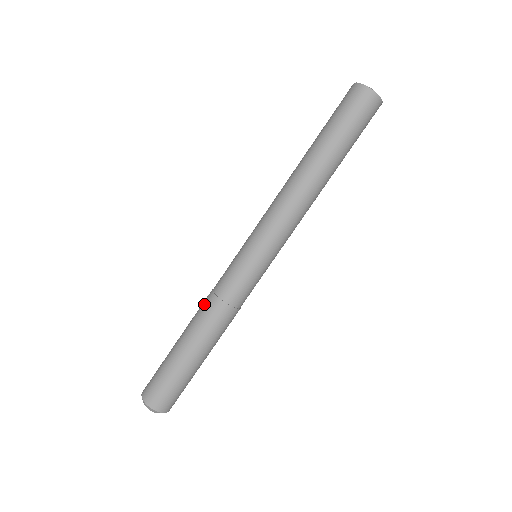
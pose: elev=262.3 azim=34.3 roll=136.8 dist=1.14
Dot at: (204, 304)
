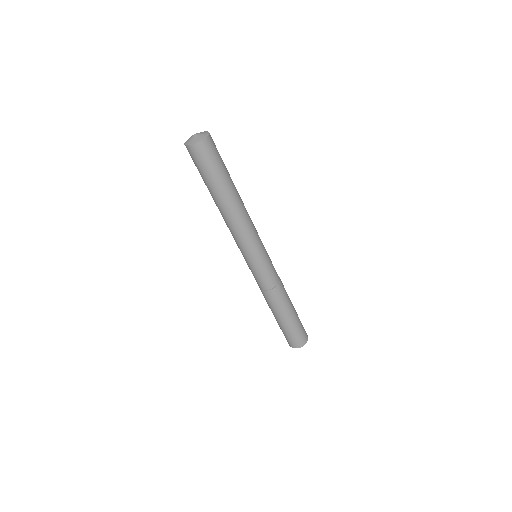
Dot at: occluded
